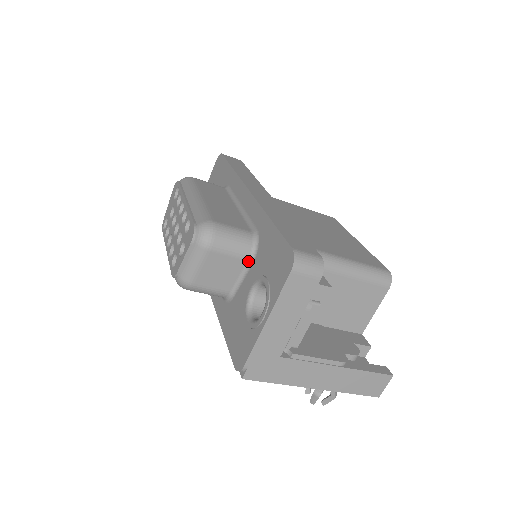
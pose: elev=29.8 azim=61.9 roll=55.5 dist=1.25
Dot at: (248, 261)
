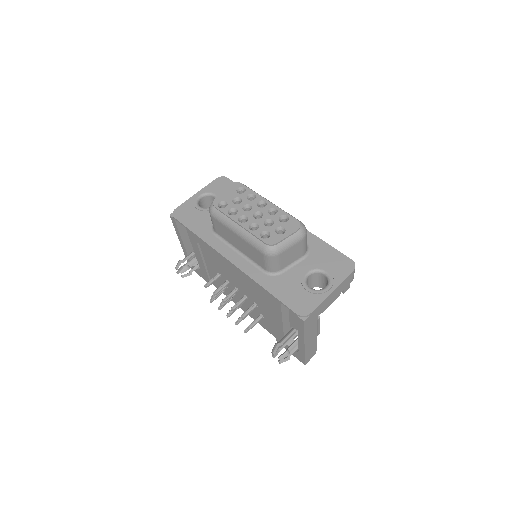
Dot at: (303, 256)
